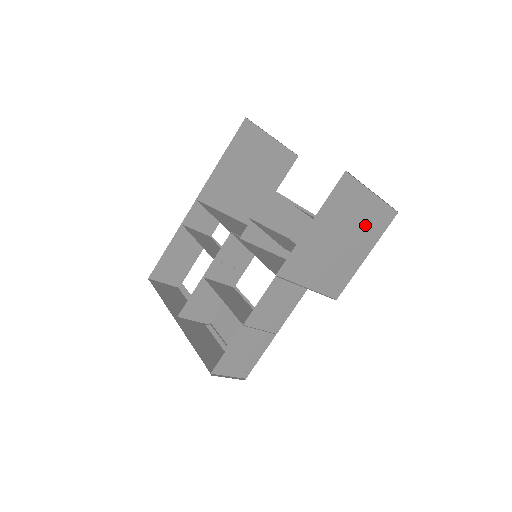
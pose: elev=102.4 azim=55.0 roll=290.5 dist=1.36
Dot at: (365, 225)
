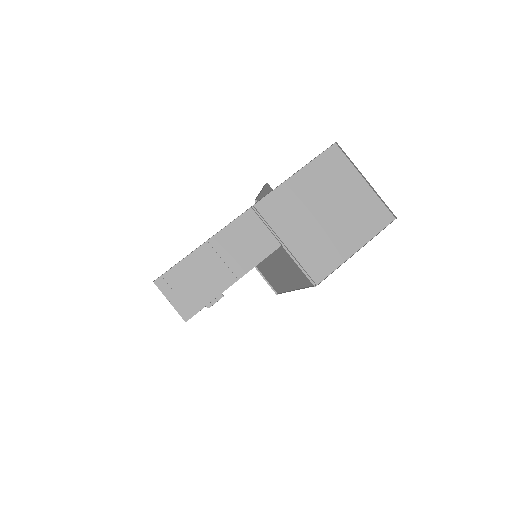
Dot at: (357, 213)
